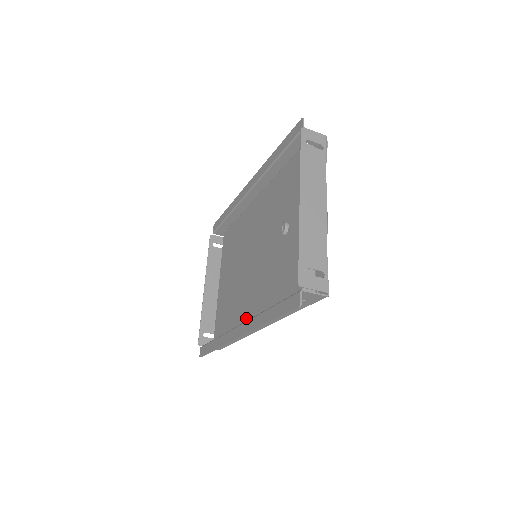
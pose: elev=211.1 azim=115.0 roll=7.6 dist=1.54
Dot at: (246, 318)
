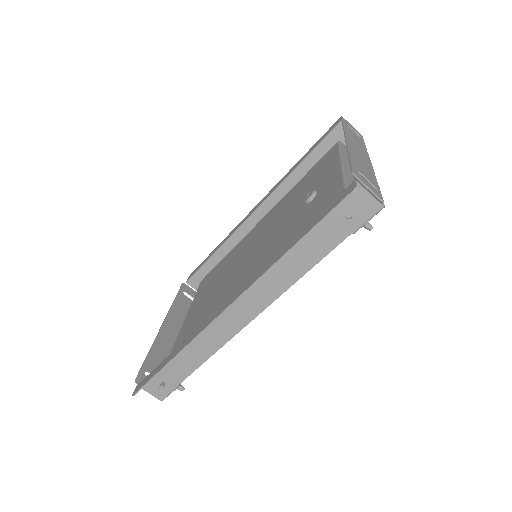
Dot at: occluded
